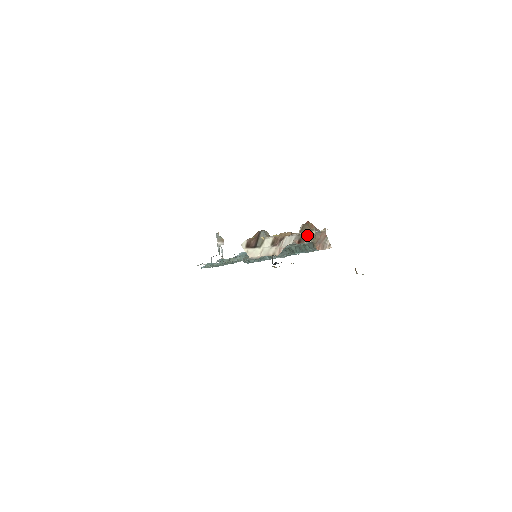
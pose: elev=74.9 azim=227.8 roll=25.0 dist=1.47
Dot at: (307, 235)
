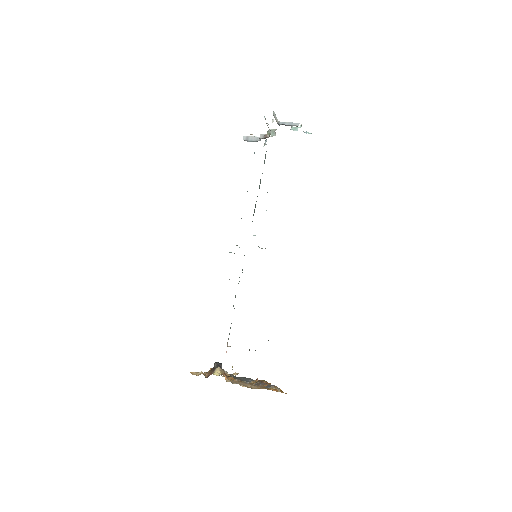
Dot at: occluded
